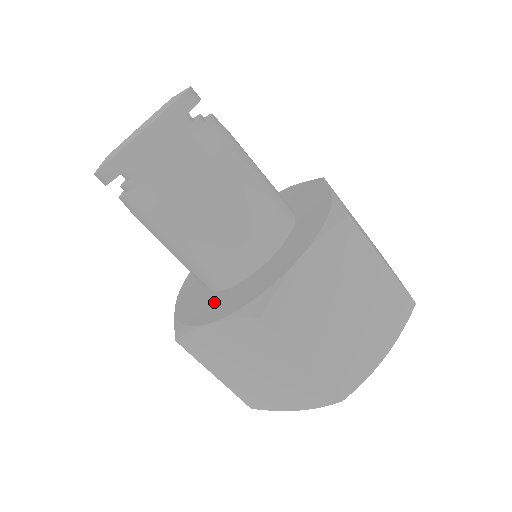
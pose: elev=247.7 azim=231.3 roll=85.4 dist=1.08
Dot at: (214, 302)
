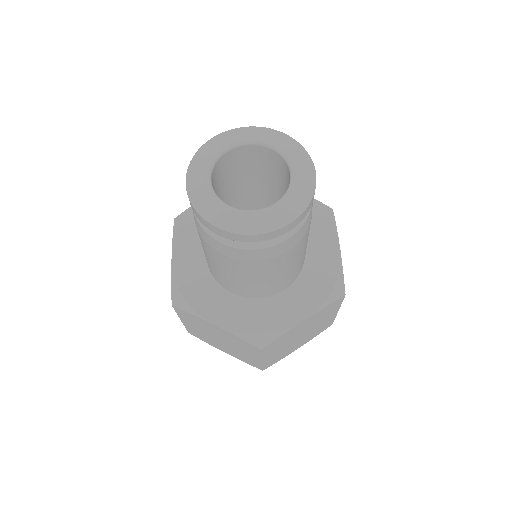
Dot at: (220, 301)
